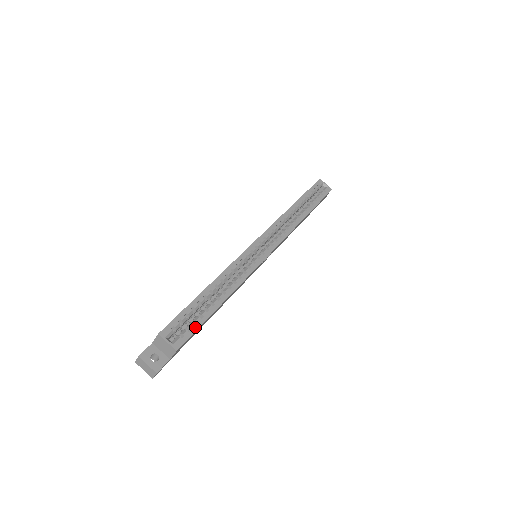
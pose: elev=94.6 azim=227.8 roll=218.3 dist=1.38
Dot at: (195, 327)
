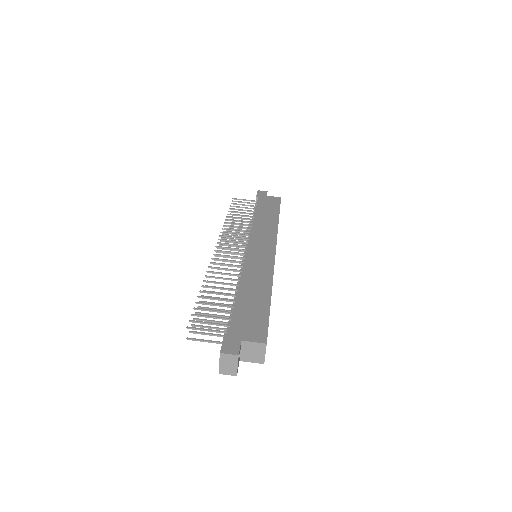
Dot at: occluded
